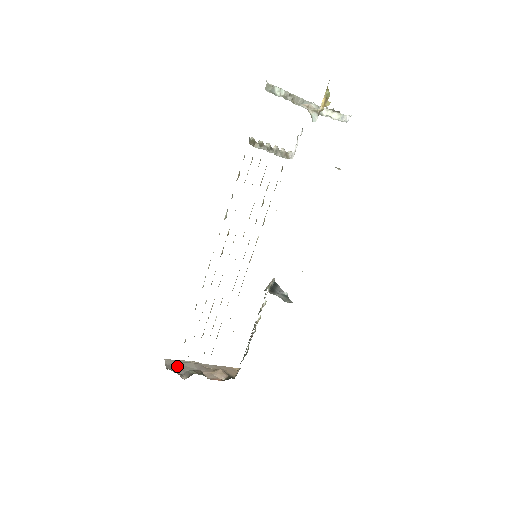
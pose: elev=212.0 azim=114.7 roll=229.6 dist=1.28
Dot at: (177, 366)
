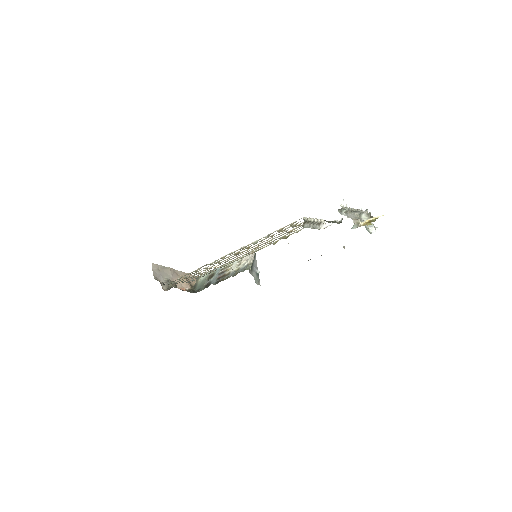
Dot at: (160, 272)
